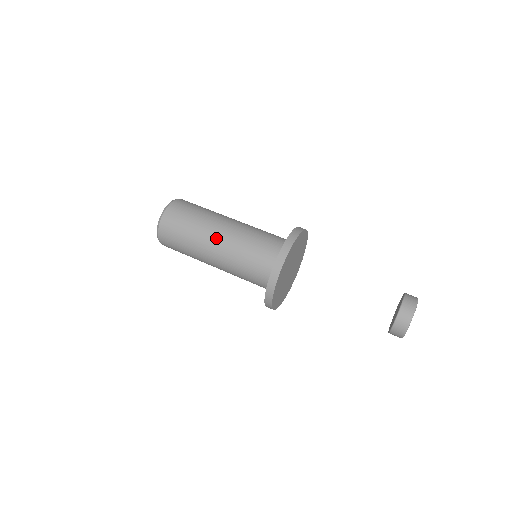
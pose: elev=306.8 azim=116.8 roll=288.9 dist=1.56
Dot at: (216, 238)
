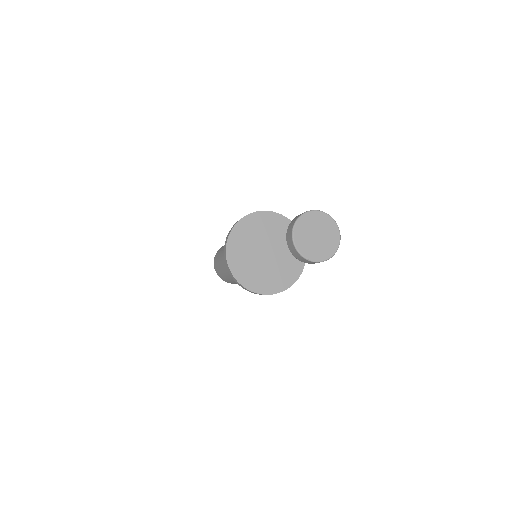
Dot at: occluded
